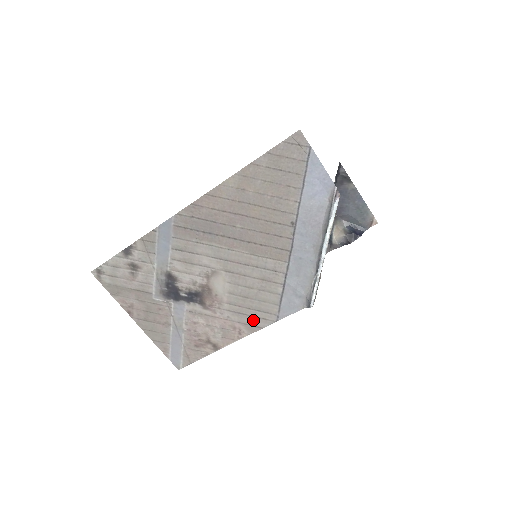
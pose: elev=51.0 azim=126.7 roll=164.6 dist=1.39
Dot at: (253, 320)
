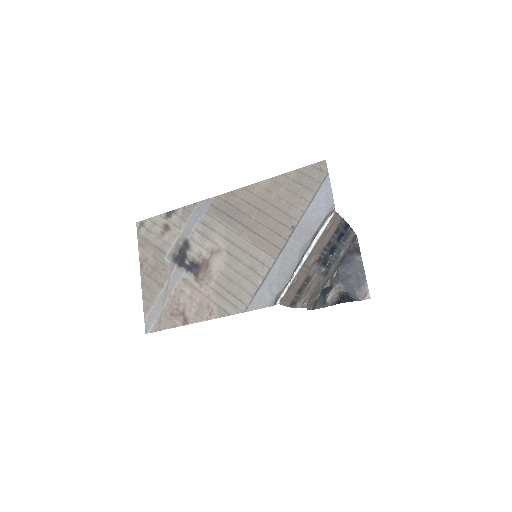
Dot at: (226, 304)
